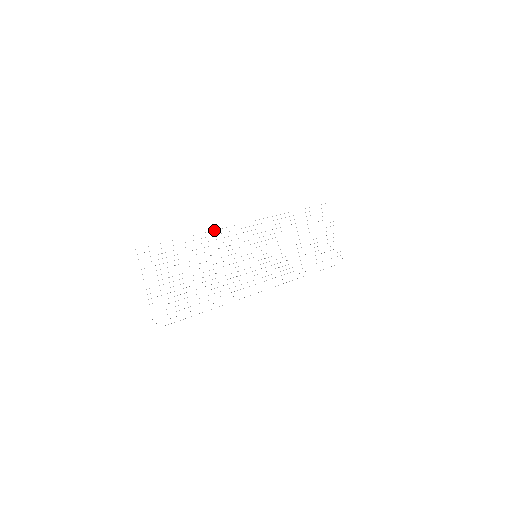
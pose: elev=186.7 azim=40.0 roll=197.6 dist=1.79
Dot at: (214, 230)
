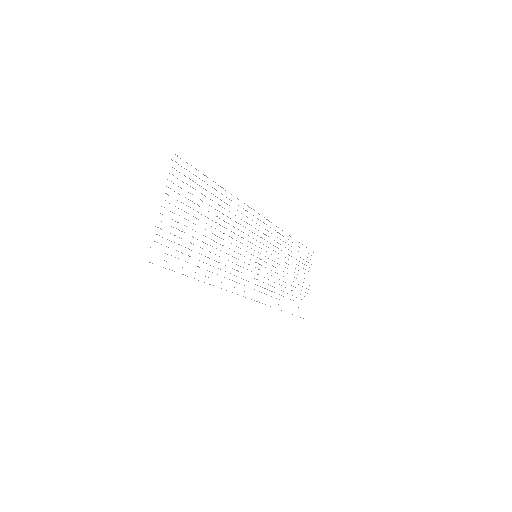
Dot at: occluded
